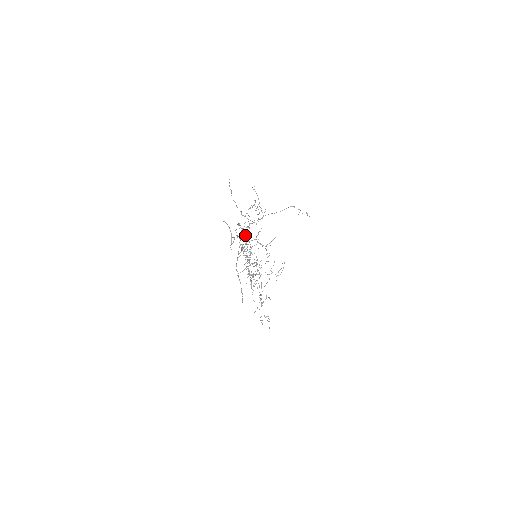
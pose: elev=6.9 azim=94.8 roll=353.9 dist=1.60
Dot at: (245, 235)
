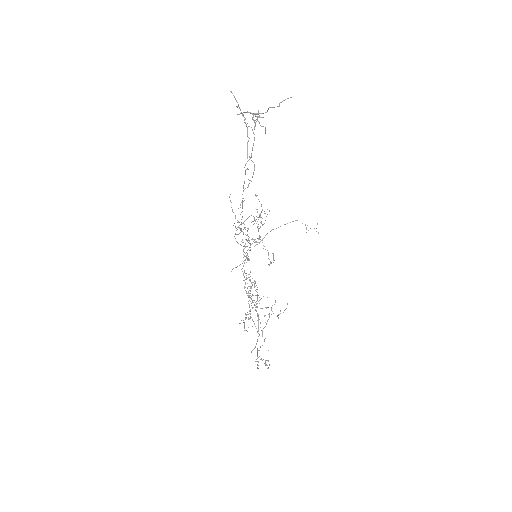
Dot at: (253, 115)
